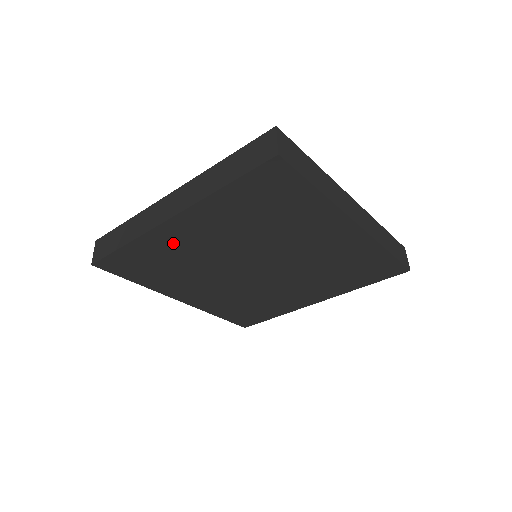
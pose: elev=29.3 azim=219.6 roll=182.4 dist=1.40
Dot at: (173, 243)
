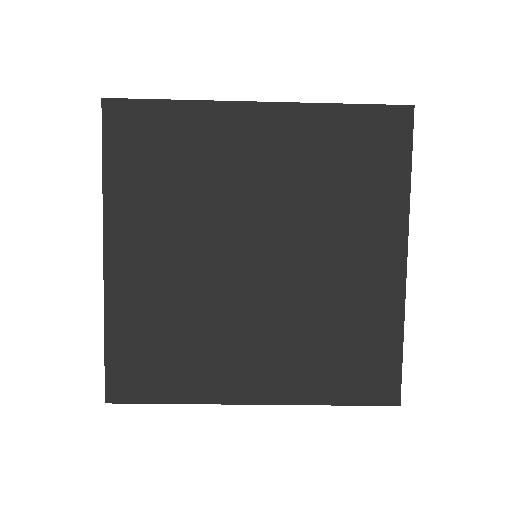
Dot at: (140, 291)
